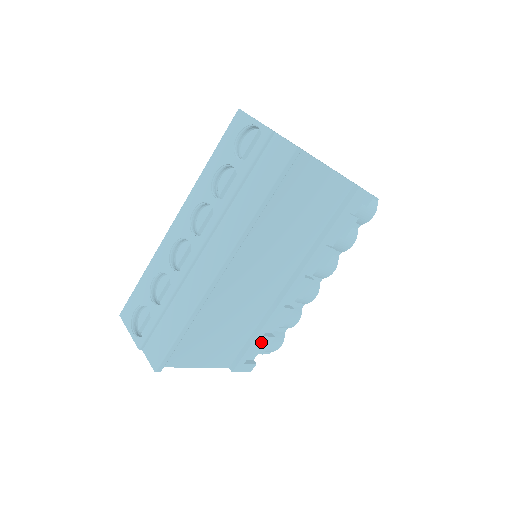
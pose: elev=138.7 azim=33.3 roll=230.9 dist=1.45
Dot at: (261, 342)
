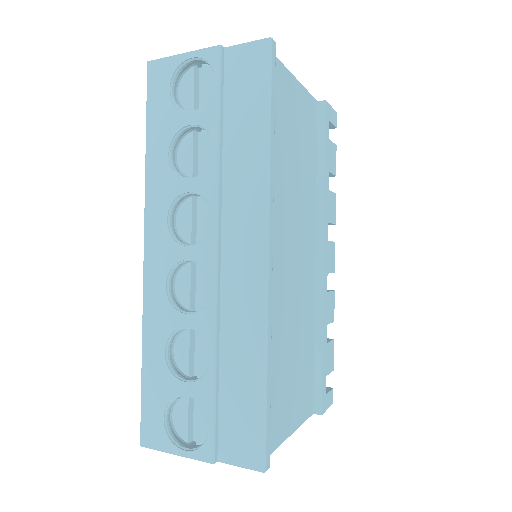
Dot at: (327, 353)
